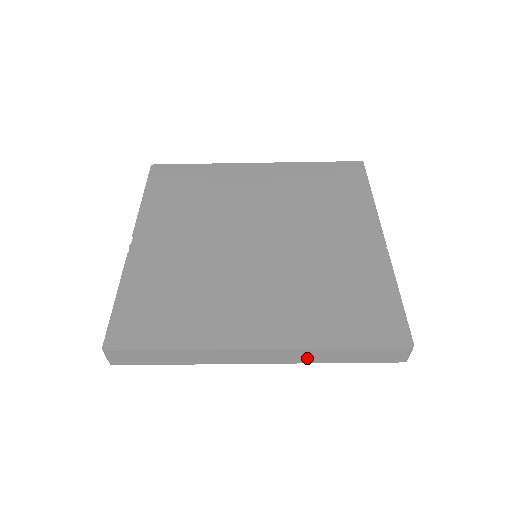
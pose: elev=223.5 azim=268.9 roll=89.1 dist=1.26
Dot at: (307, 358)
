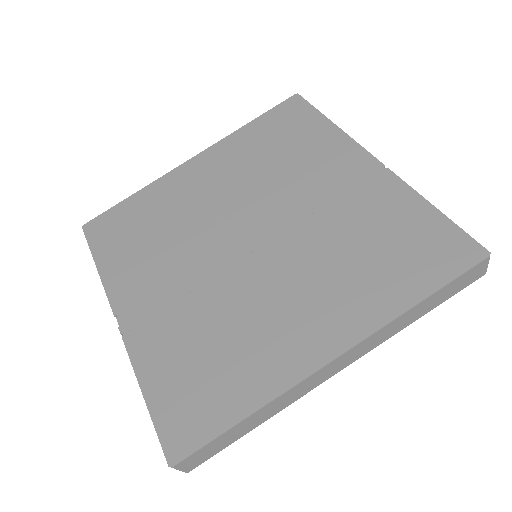
Dot at: (388, 333)
